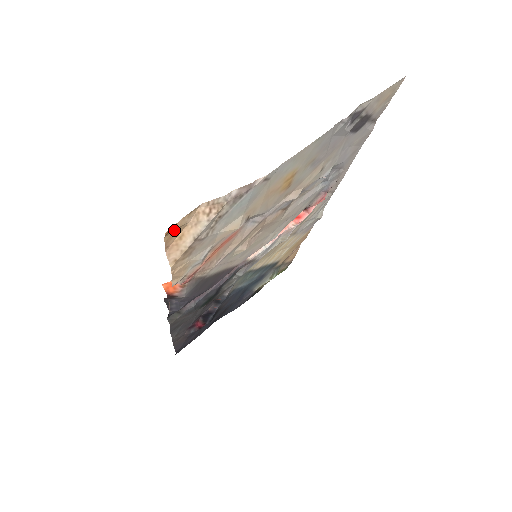
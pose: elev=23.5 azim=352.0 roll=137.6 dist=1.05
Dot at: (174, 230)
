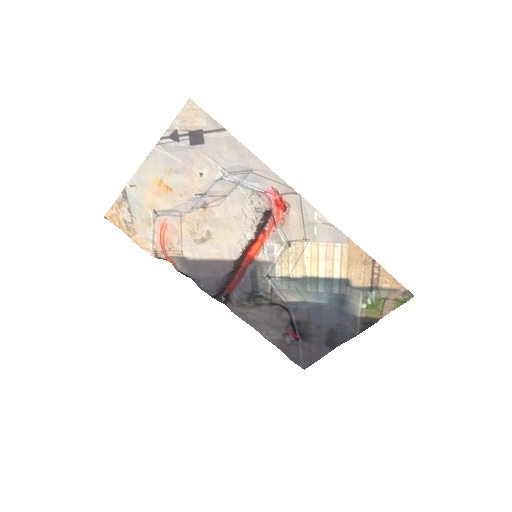
Dot at: (110, 217)
